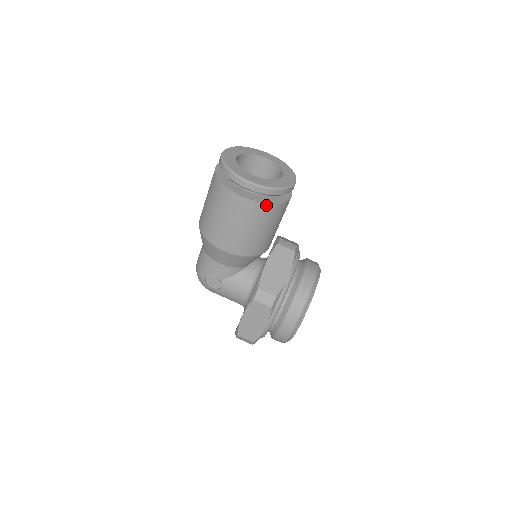
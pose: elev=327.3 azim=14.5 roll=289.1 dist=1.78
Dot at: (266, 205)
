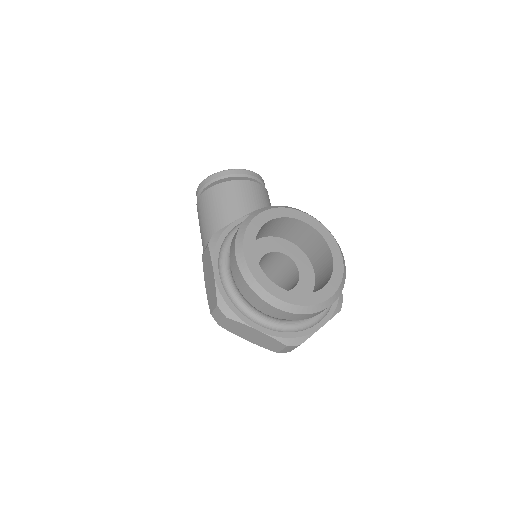
Dot at: (209, 190)
